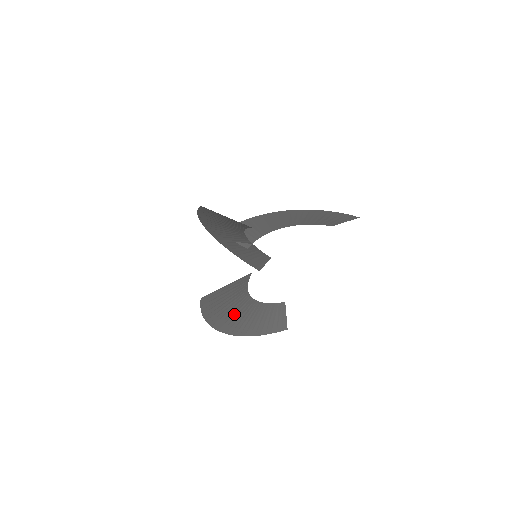
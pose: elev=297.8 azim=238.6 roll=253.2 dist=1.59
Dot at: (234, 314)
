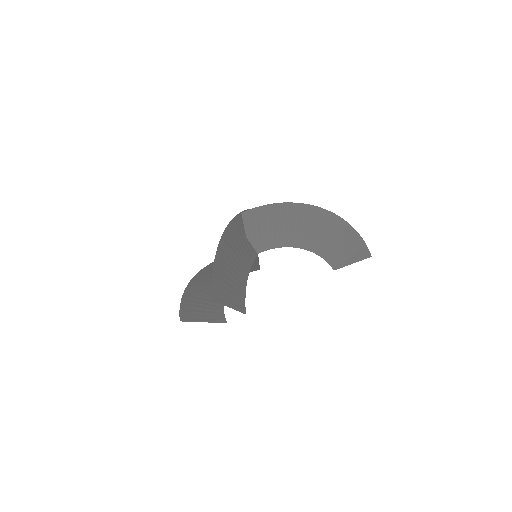
Dot at: (210, 283)
